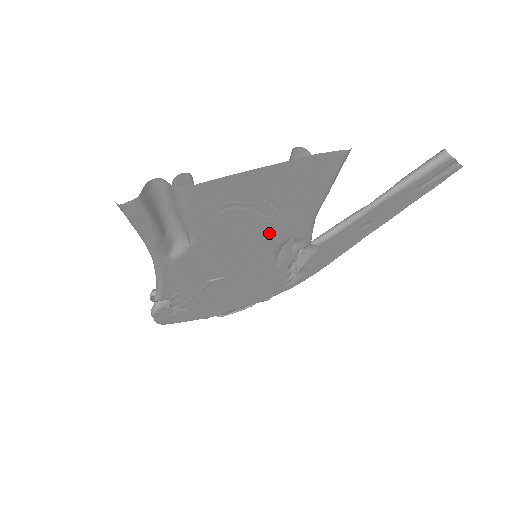
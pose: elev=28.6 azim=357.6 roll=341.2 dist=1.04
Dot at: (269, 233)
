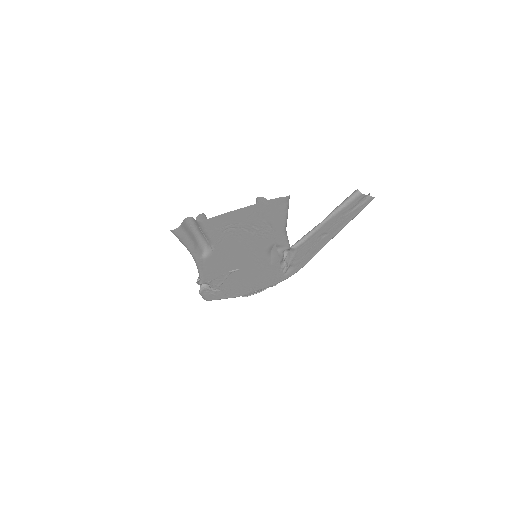
Dot at: (258, 242)
